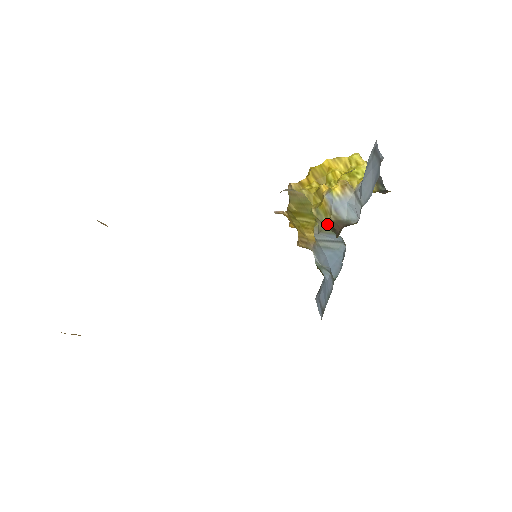
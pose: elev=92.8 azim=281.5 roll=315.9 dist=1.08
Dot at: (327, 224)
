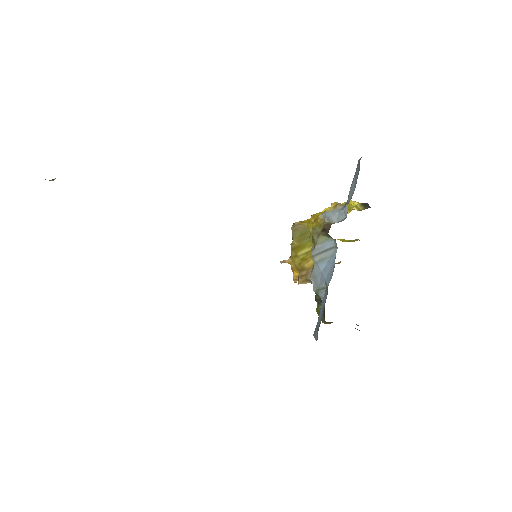
Dot at: (321, 231)
